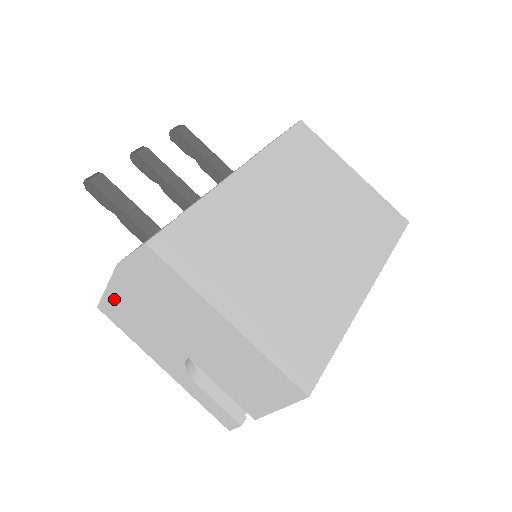
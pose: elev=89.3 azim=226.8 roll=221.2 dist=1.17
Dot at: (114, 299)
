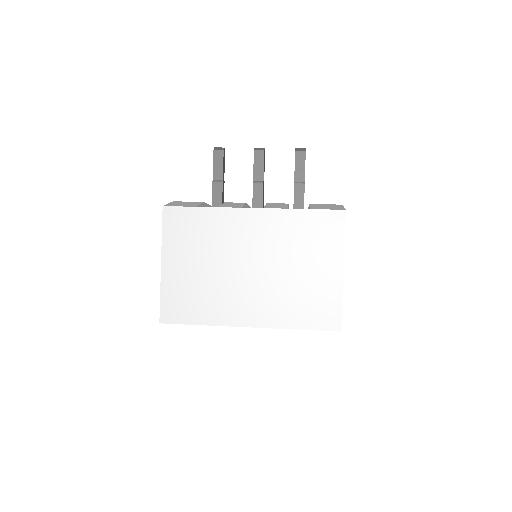
Dot at: occluded
